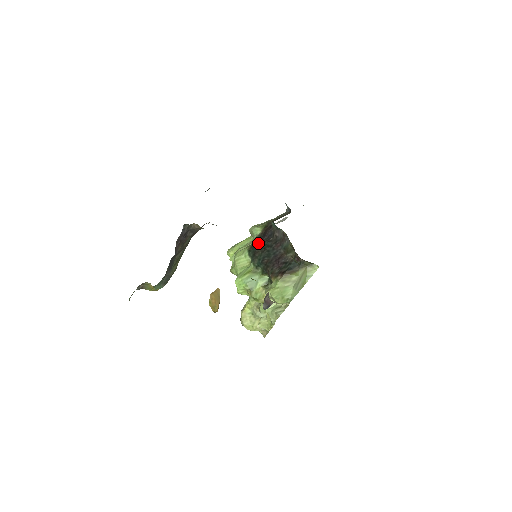
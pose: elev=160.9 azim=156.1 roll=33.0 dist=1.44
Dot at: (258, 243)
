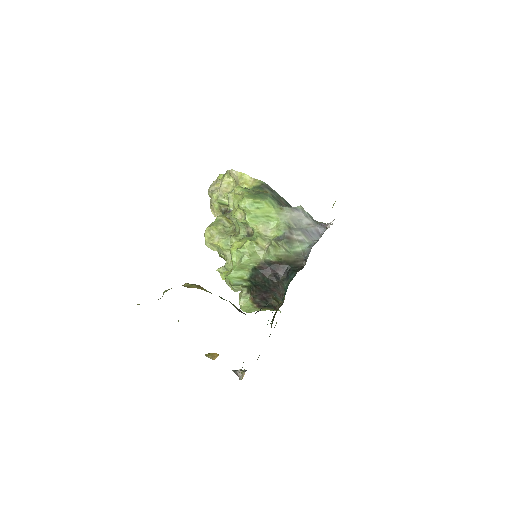
Dot at: (265, 271)
